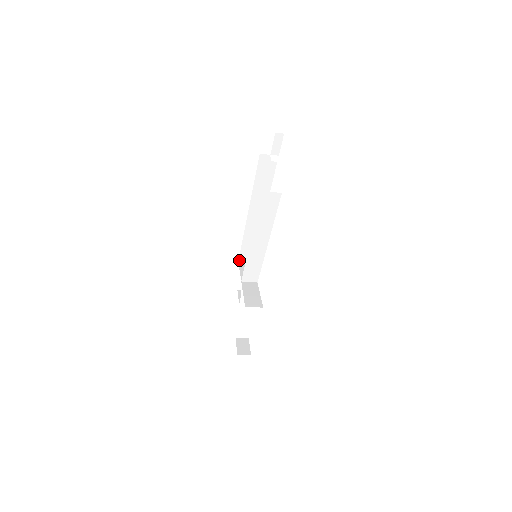
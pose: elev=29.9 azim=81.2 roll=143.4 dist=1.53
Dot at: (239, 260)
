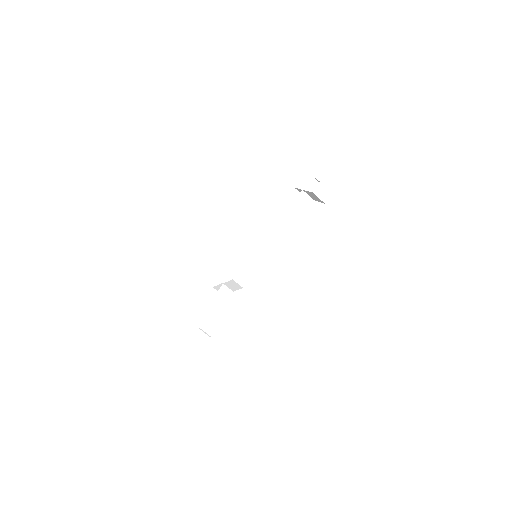
Dot at: (210, 287)
